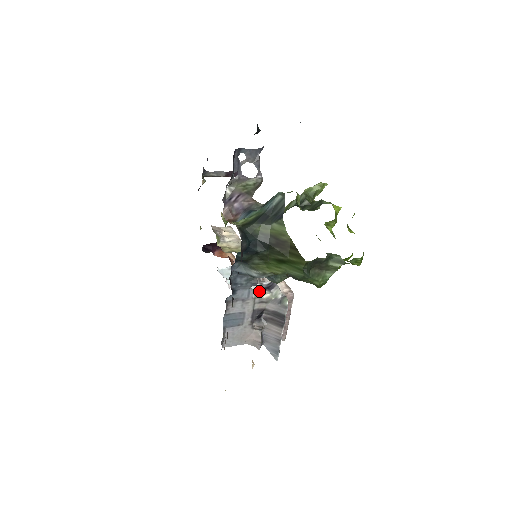
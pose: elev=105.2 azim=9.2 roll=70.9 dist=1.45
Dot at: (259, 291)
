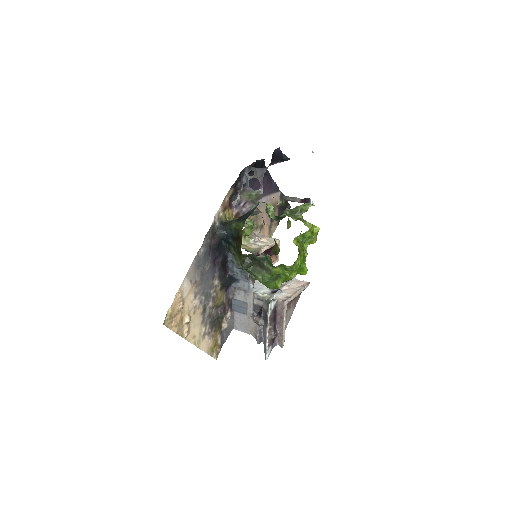
Dot at: (264, 291)
